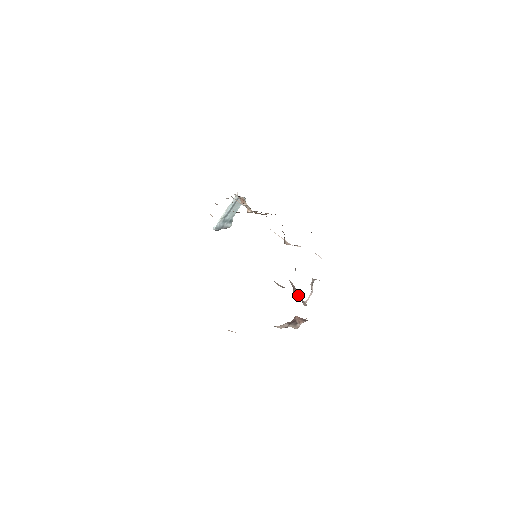
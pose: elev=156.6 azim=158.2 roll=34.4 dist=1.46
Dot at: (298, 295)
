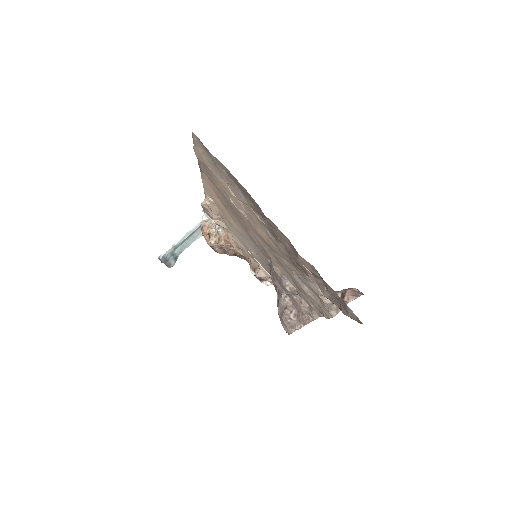
Dot at: (292, 315)
